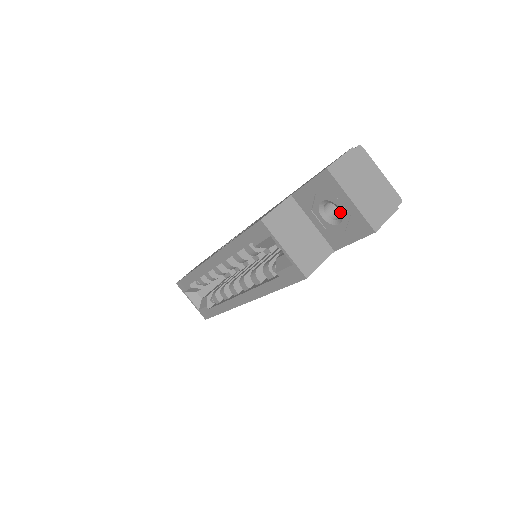
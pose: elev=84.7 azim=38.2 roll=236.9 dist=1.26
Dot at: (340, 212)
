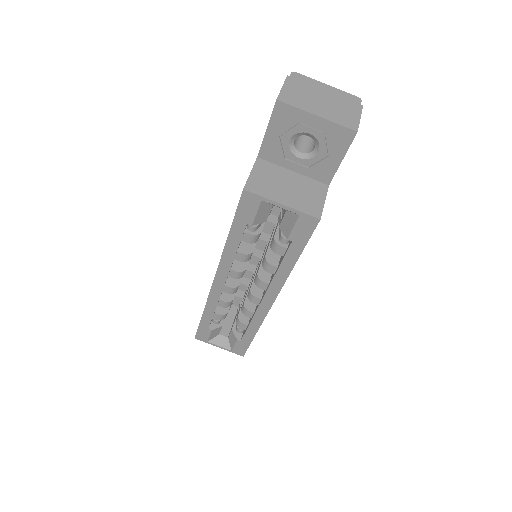
Dot at: (313, 138)
